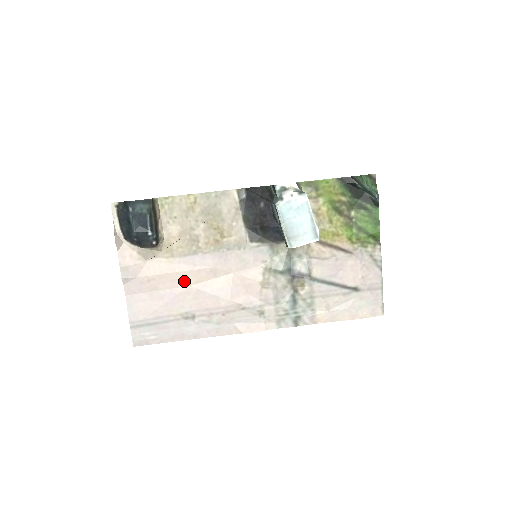
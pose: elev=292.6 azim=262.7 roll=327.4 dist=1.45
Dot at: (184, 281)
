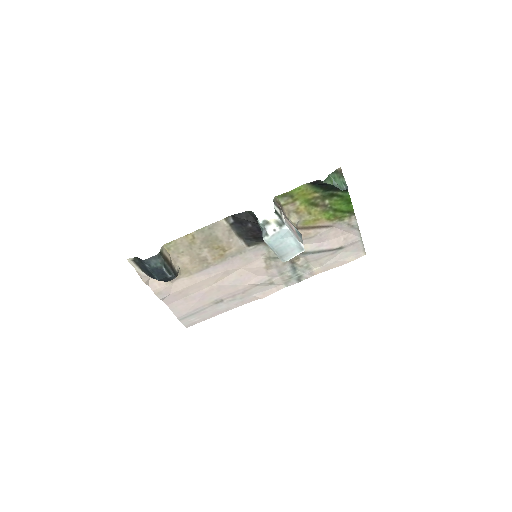
Dot at: (206, 285)
